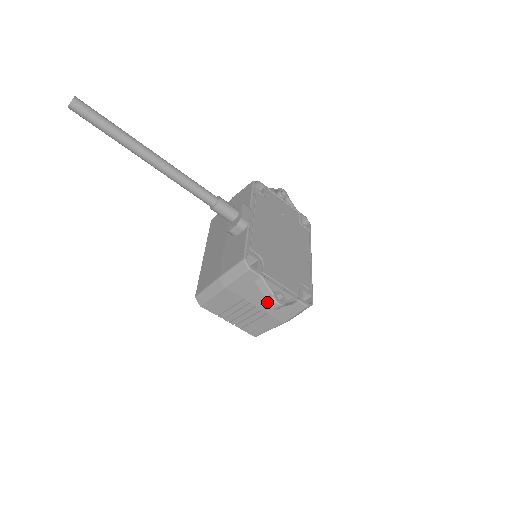
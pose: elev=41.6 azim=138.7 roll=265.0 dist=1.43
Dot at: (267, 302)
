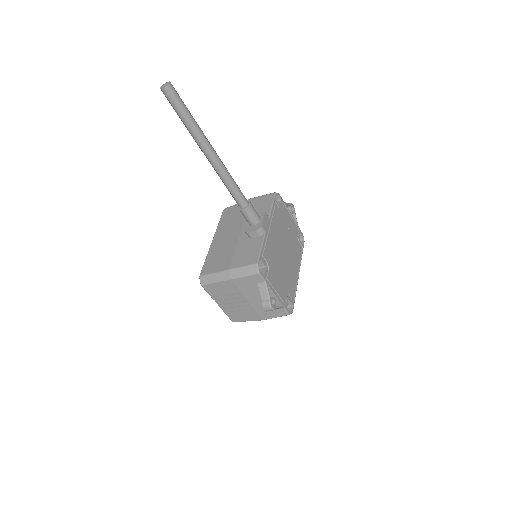
Dot at: (262, 303)
